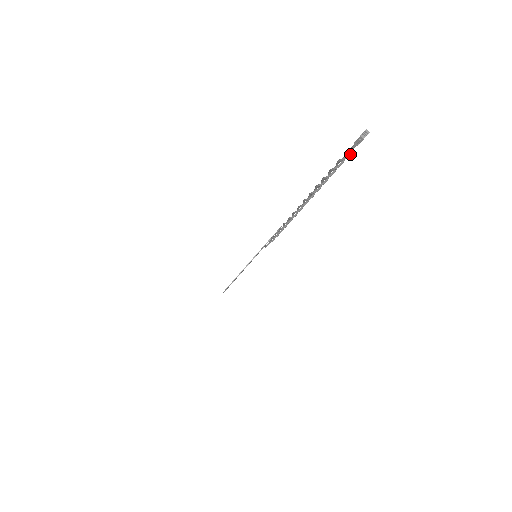
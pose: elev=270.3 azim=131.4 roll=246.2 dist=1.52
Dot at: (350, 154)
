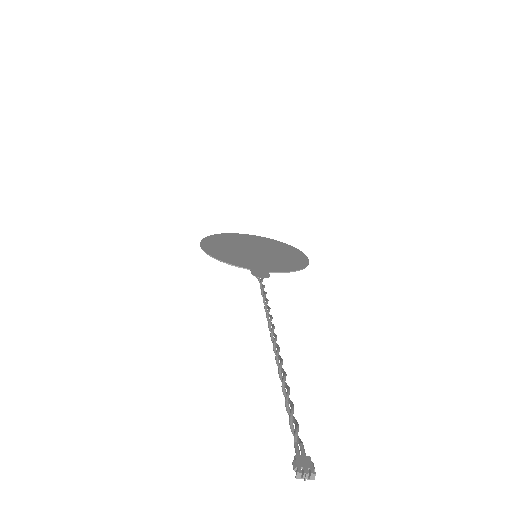
Dot at: (295, 437)
